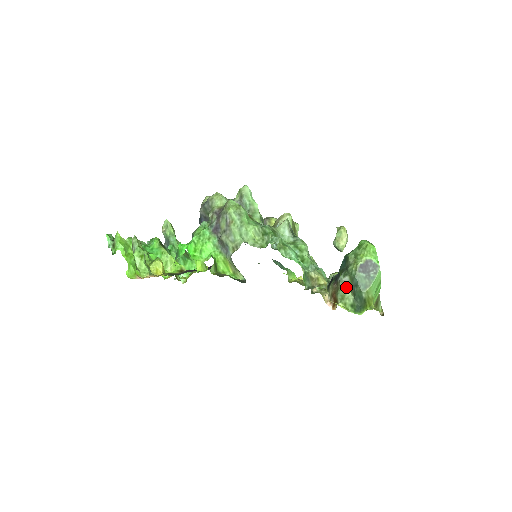
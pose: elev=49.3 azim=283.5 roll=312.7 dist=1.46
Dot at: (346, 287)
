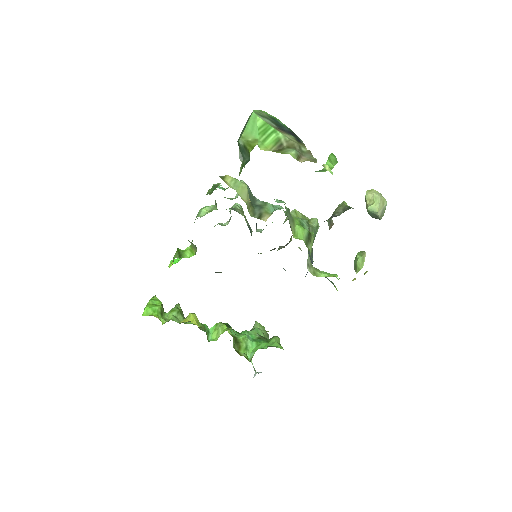
Dot at: occluded
